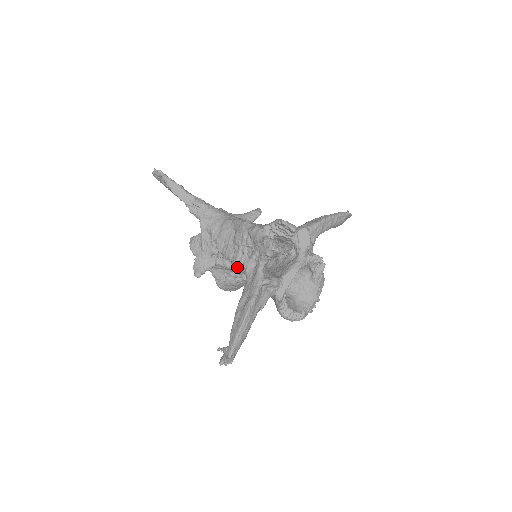
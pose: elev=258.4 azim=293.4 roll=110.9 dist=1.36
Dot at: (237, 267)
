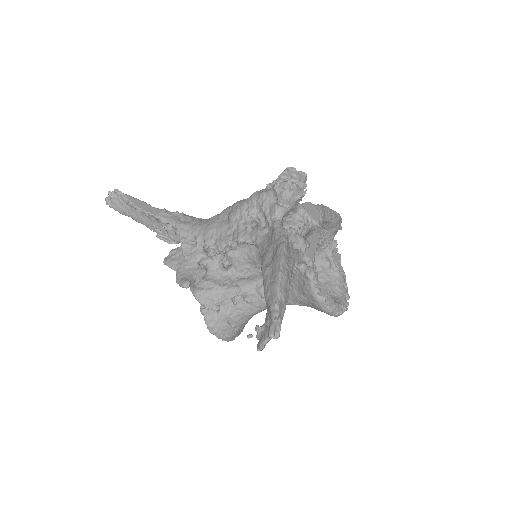
Dot at: (237, 267)
